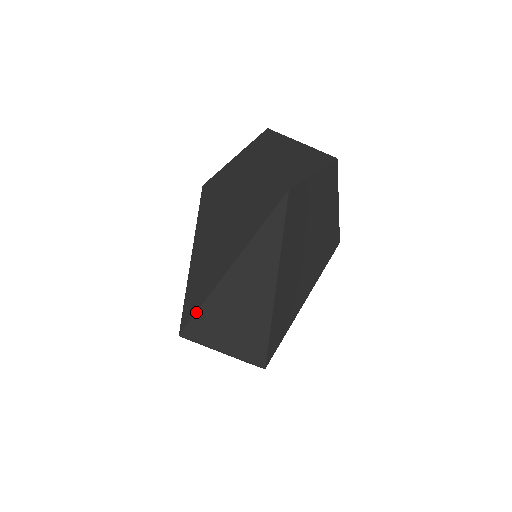
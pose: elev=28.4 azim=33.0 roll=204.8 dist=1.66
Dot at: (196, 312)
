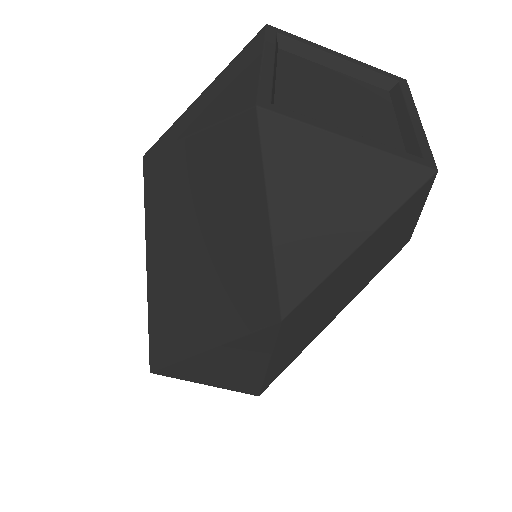
Dot at: (163, 367)
